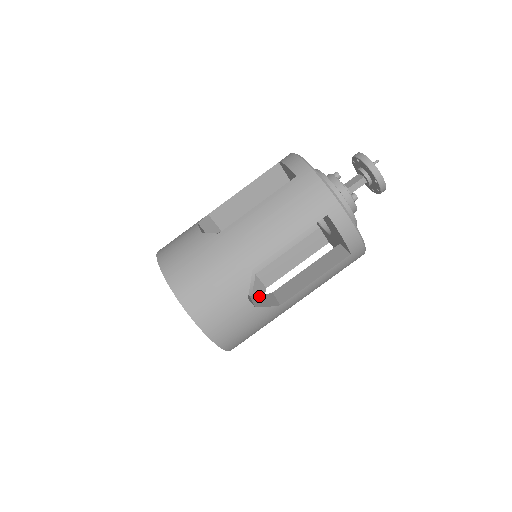
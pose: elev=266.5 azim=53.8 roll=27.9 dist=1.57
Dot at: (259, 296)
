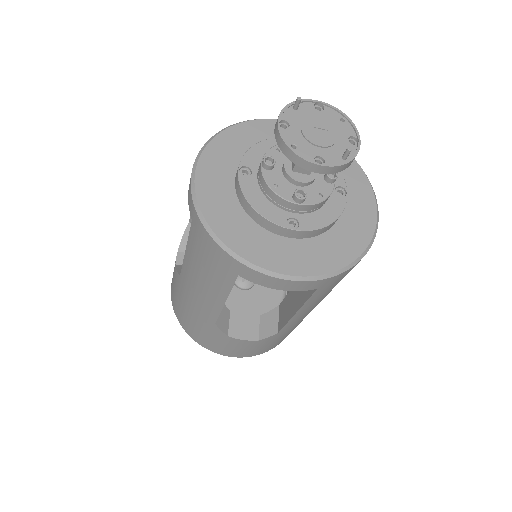
Dot at: occluded
